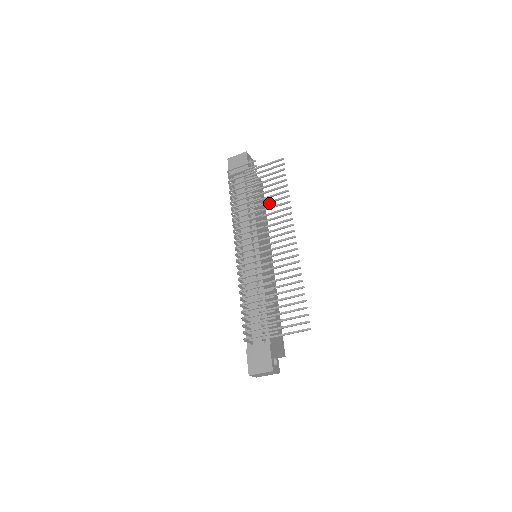
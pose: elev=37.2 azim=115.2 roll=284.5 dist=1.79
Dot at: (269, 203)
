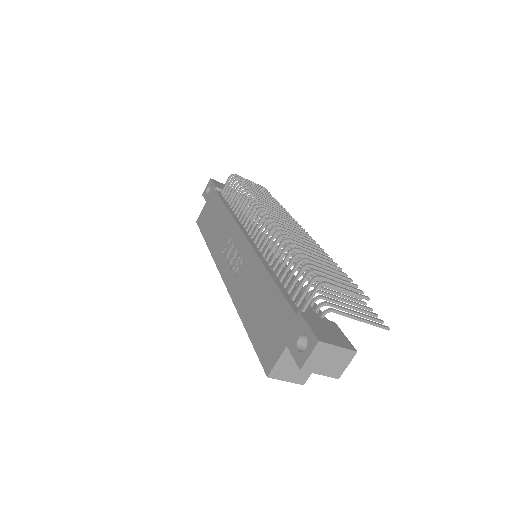
Dot at: occluded
